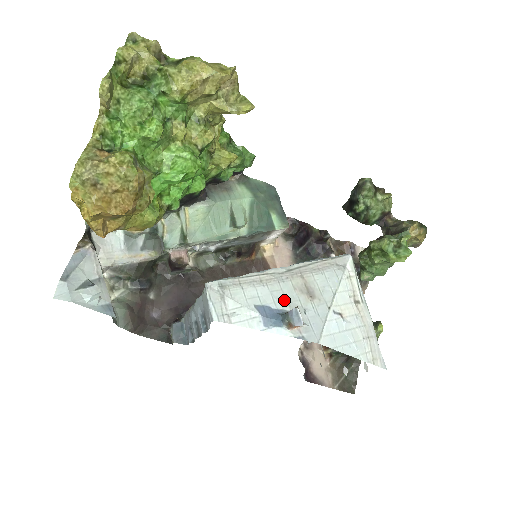
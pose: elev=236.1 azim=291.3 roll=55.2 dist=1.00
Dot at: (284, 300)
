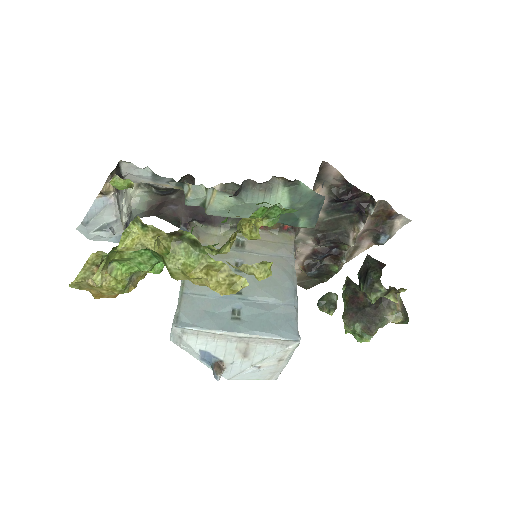
Dot at: (223, 352)
